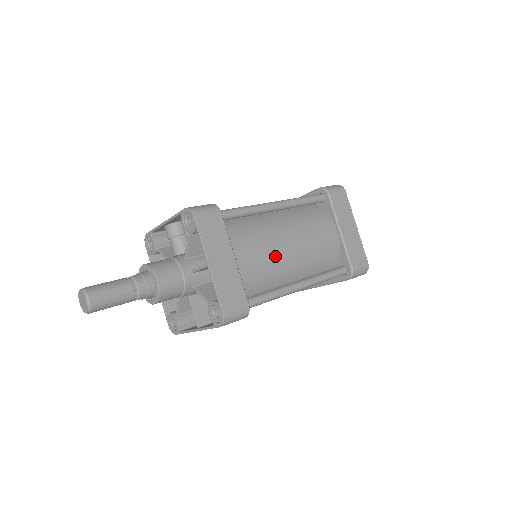
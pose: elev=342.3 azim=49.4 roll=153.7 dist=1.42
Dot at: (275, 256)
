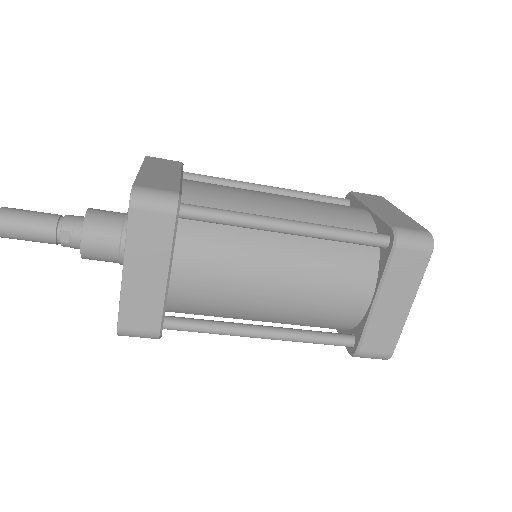
Dot at: (249, 196)
